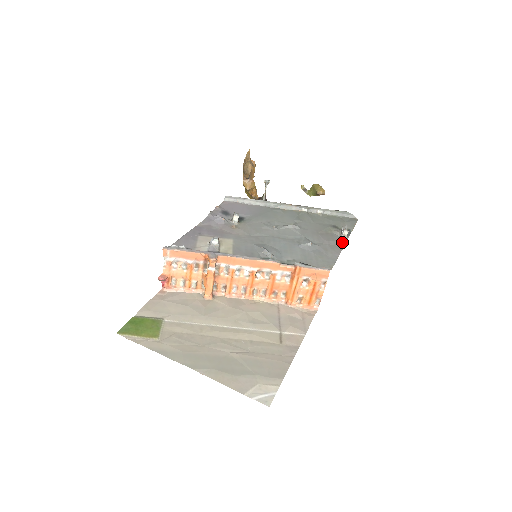
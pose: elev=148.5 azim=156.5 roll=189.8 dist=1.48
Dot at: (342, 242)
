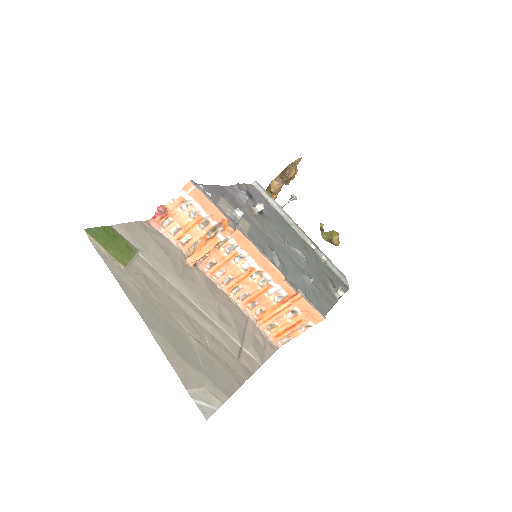
Dot at: (334, 299)
